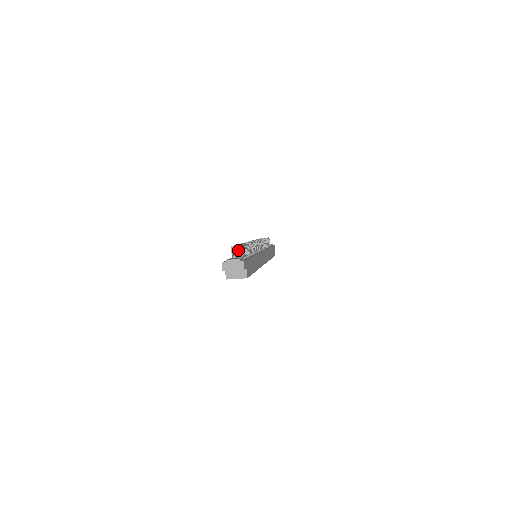
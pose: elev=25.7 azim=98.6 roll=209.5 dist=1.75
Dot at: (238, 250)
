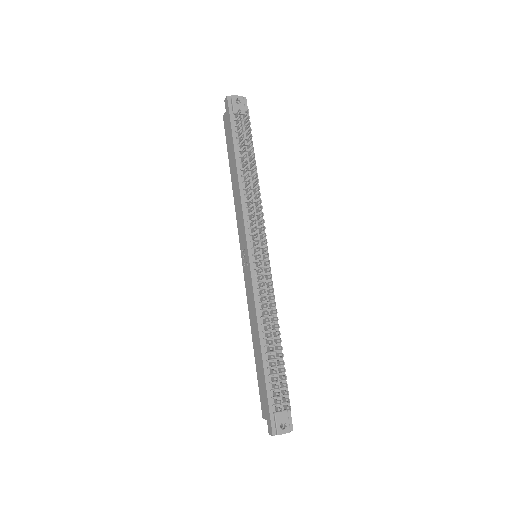
Dot at: occluded
